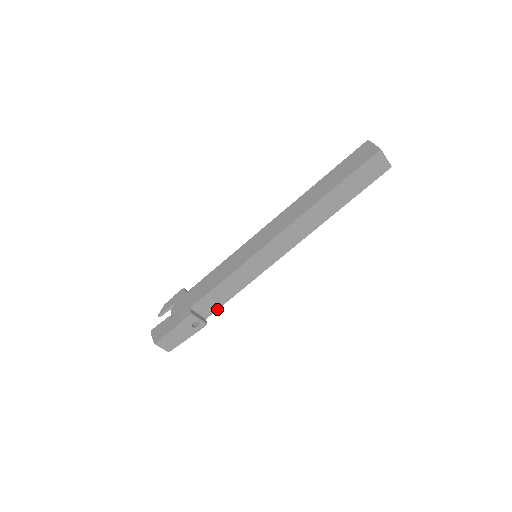
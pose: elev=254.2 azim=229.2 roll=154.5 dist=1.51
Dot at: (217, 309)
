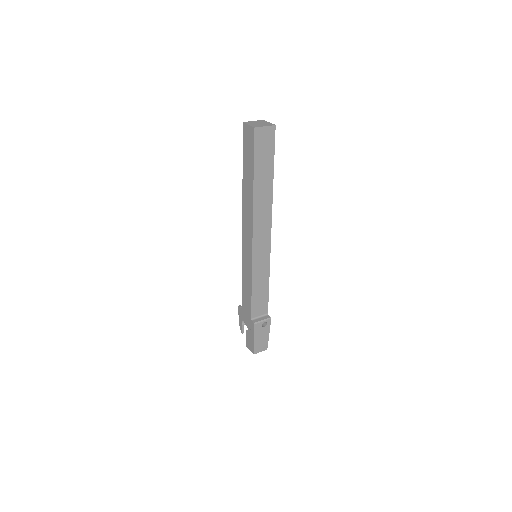
Dot at: occluded
